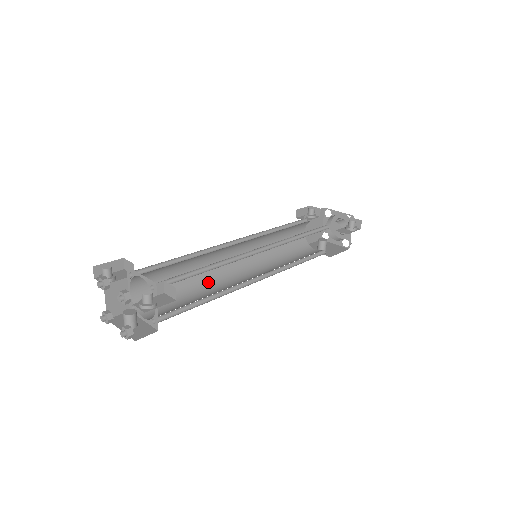
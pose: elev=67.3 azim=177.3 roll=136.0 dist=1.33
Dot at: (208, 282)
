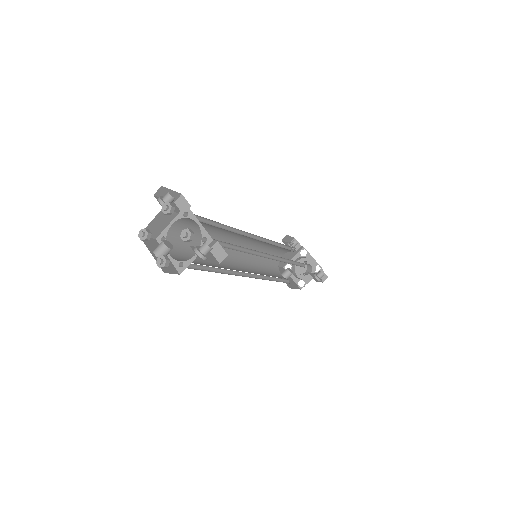
Dot at: occluded
